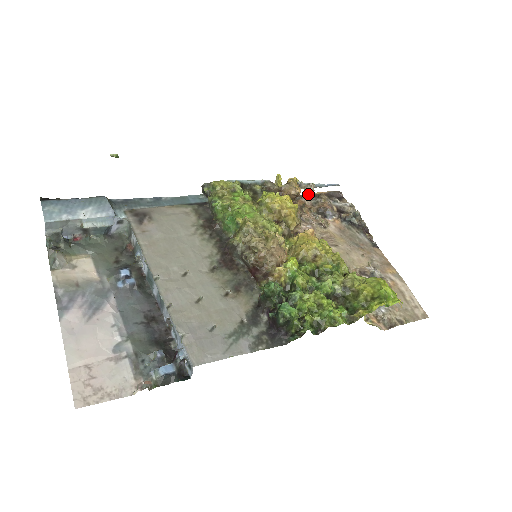
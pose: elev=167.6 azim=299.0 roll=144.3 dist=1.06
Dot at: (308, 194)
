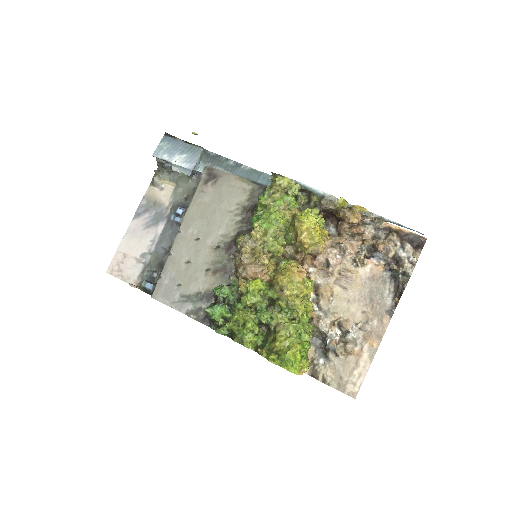
Dot at: (385, 223)
